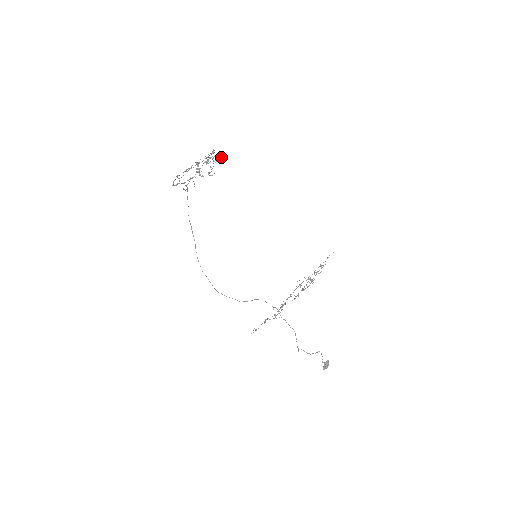
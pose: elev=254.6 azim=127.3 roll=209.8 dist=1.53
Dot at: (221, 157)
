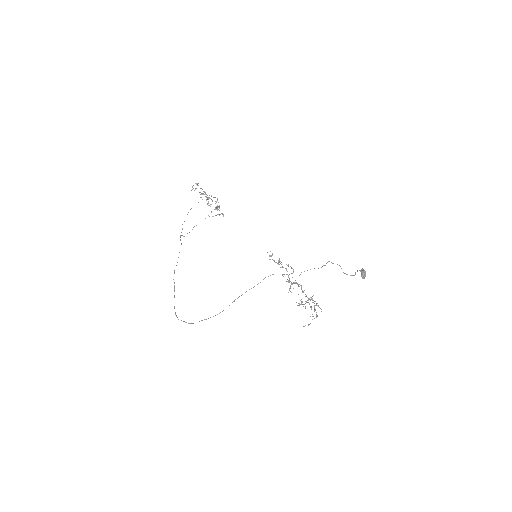
Dot at: (223, 214)
